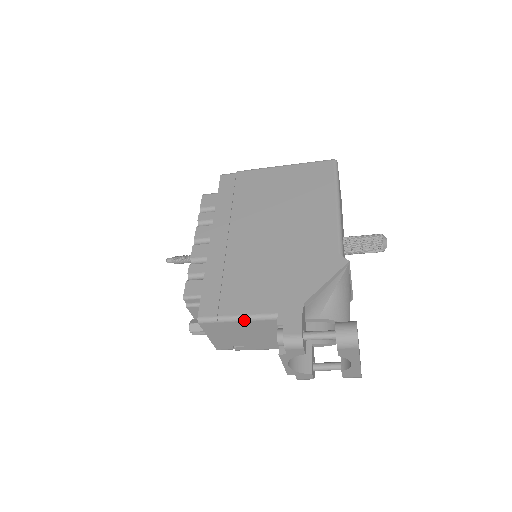
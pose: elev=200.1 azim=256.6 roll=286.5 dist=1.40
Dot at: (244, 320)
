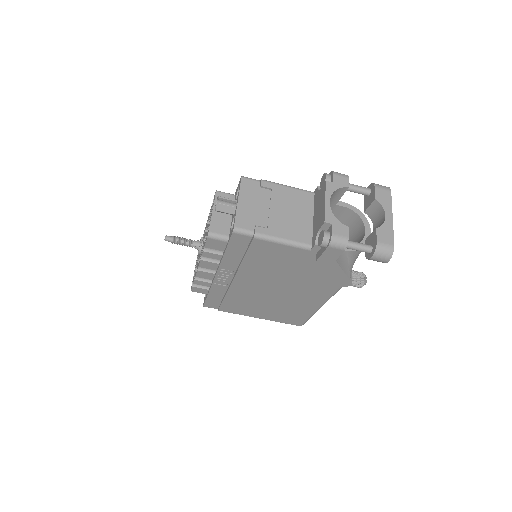
Dot at: (285, 186)
